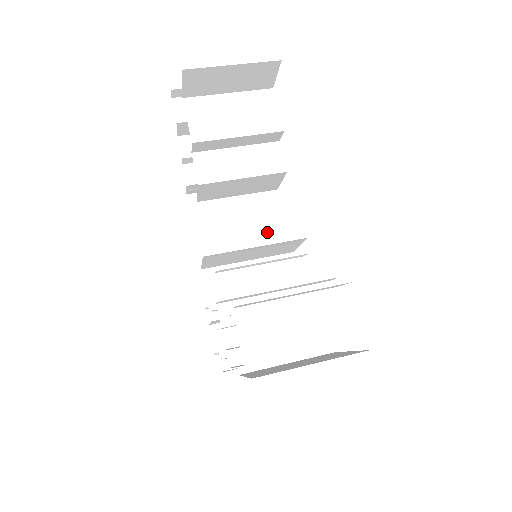
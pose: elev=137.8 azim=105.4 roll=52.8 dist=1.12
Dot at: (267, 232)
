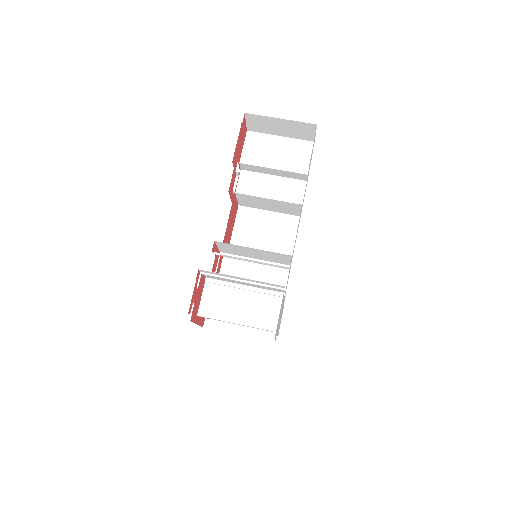
Dot at: (279, 244)
